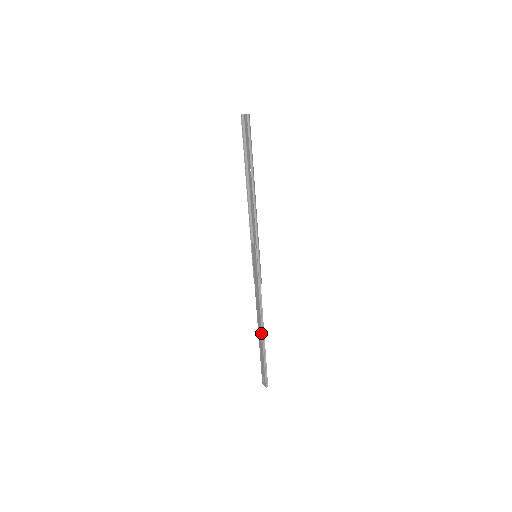
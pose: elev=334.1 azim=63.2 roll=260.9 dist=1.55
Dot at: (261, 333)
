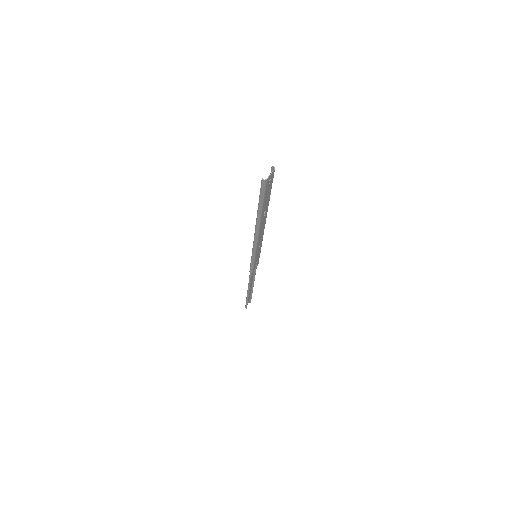
Dot at: (248, 288)
